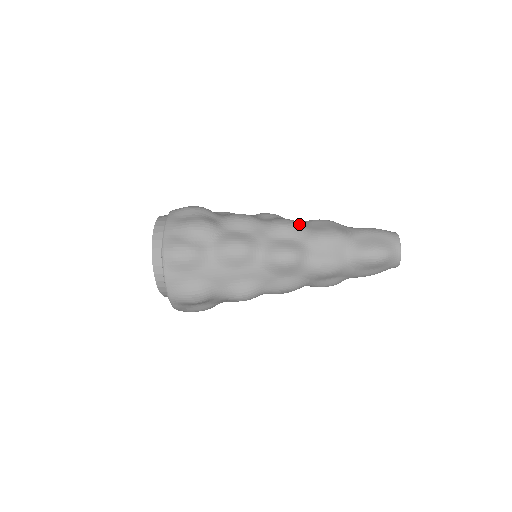
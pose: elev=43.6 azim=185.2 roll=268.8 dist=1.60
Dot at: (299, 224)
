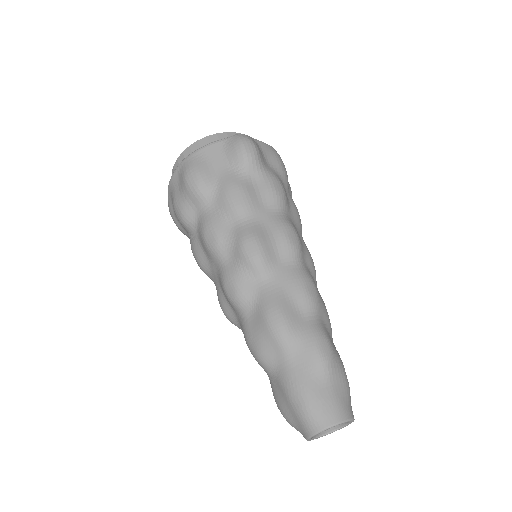
Dot at: (239, 305)
